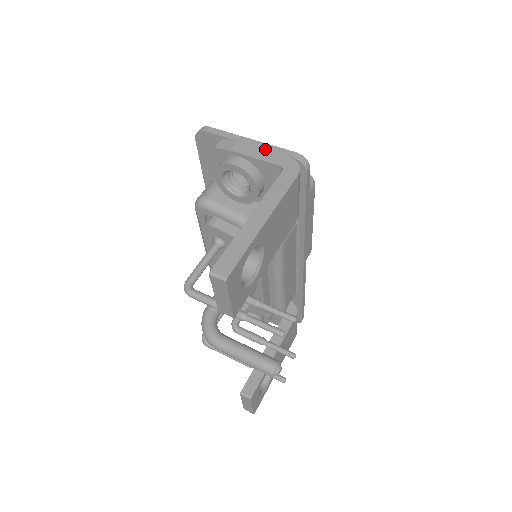
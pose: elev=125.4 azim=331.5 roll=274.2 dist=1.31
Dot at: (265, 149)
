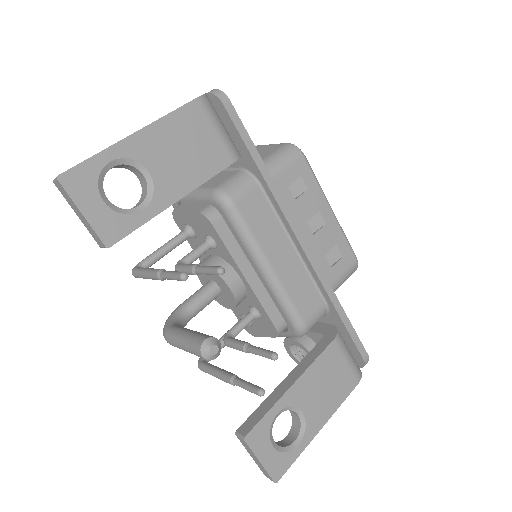
Dot at: occluded
